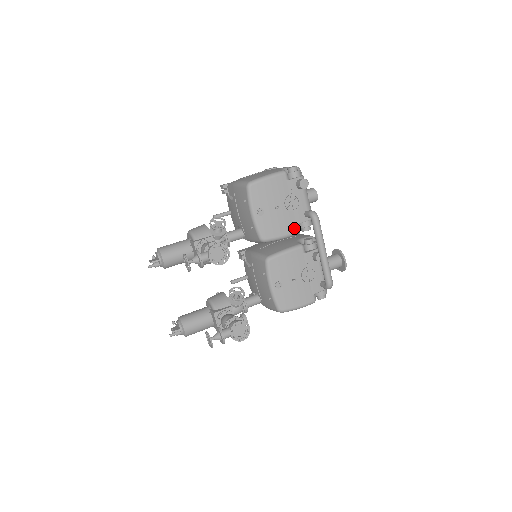
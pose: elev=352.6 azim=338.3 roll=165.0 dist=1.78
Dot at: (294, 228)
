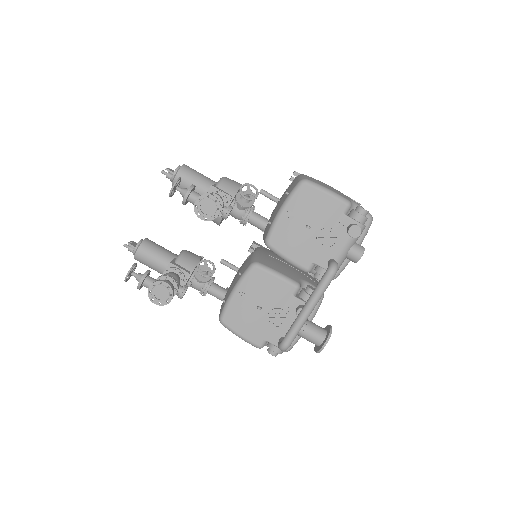
Dot at: (306, 262)
